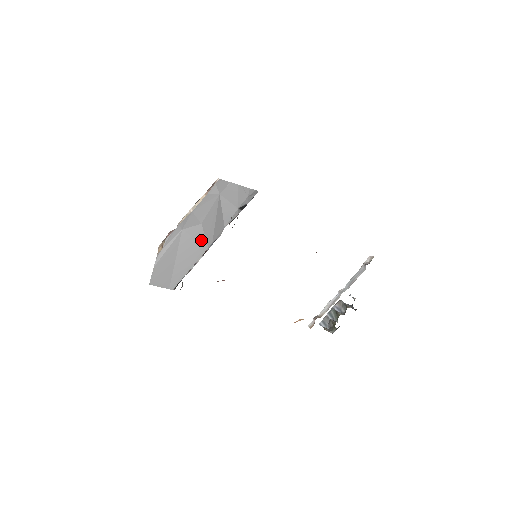
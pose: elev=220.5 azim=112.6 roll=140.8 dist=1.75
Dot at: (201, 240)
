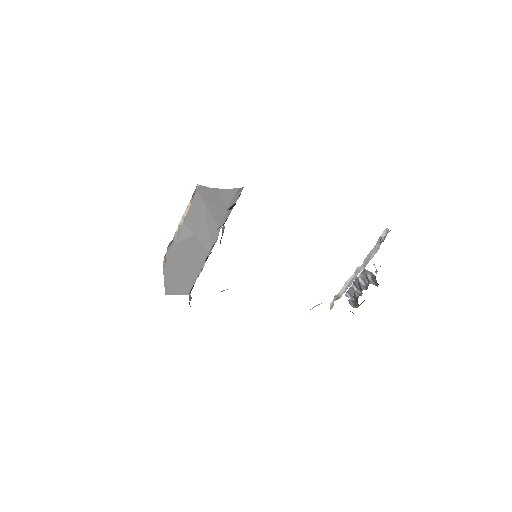
Dot at: (199, 248)
